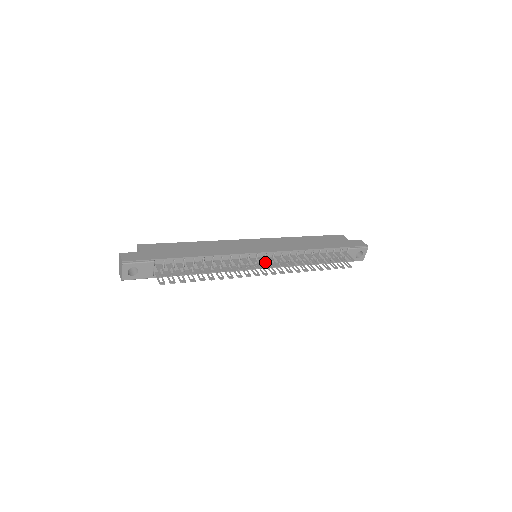
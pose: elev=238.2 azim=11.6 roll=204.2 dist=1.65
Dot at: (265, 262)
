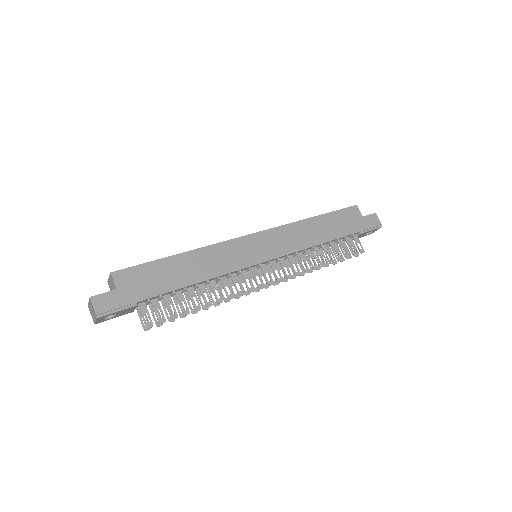
Dot at: (268, 273)
